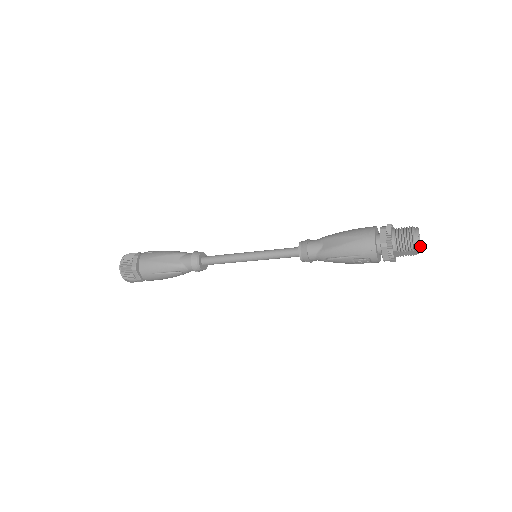
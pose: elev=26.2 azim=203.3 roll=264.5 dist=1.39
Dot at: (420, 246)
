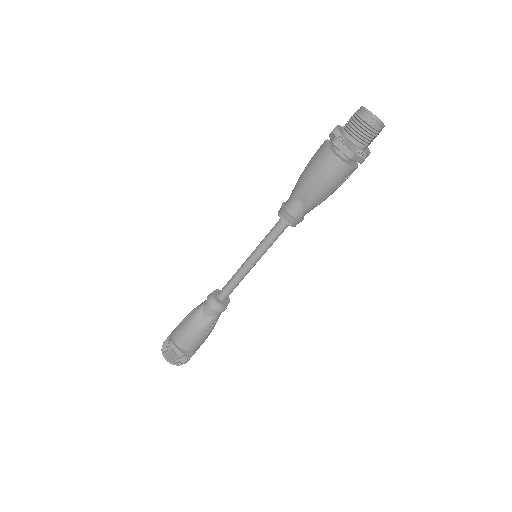
Dot at: (376, 117)
